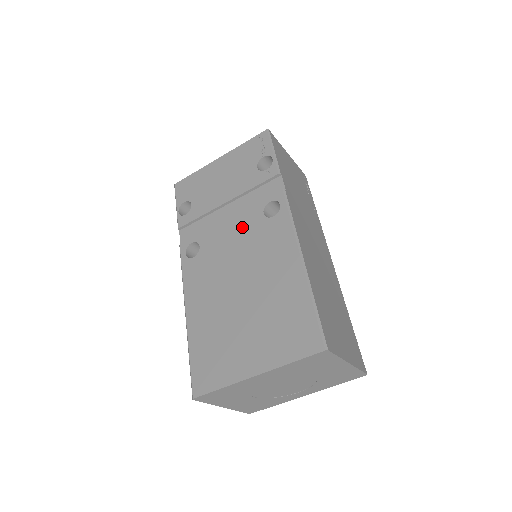
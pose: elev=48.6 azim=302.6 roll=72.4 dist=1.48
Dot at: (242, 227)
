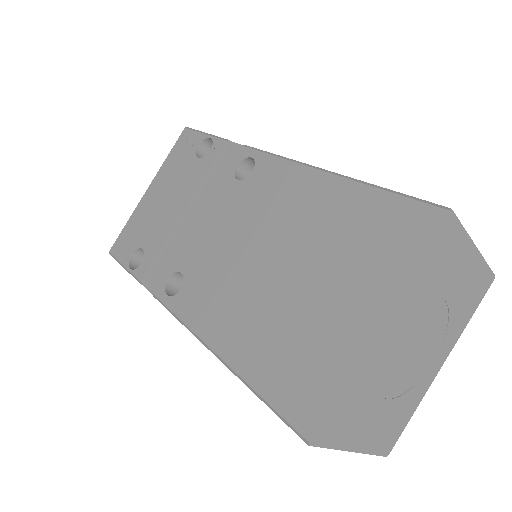
Dot at: (221, 211)
